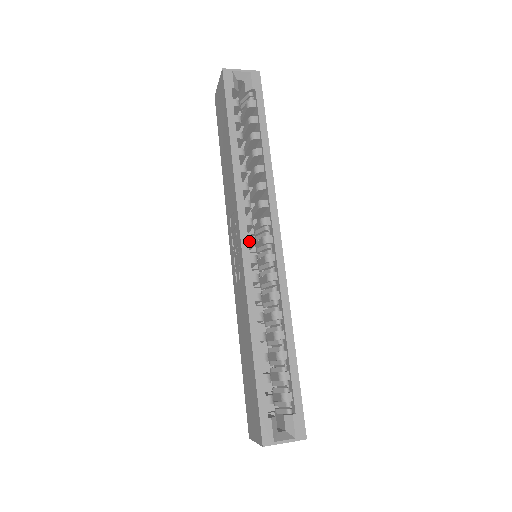
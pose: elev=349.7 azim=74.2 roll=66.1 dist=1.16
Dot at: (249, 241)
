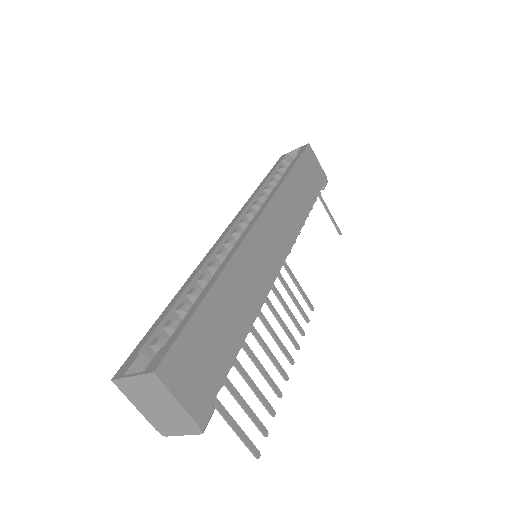
Dot at: (233, 232)
